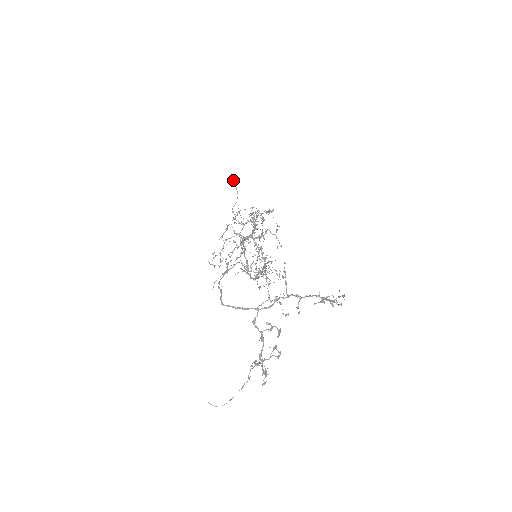
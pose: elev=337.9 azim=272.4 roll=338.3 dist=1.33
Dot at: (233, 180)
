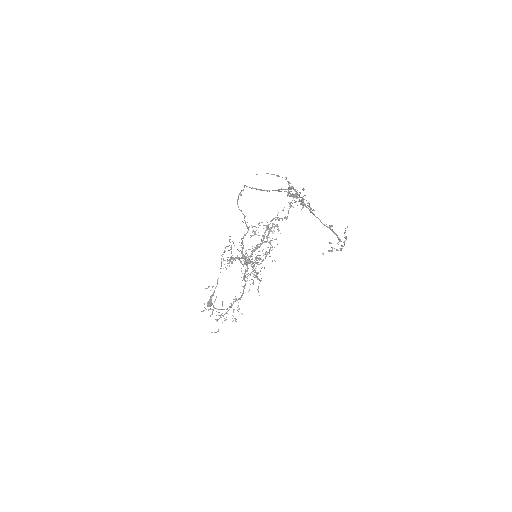
Dot at: (212, 296)
